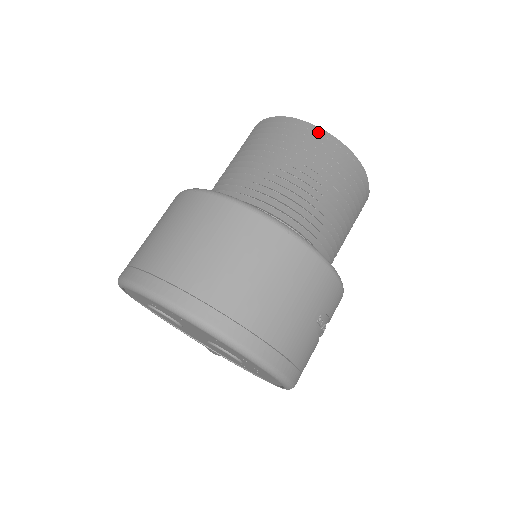
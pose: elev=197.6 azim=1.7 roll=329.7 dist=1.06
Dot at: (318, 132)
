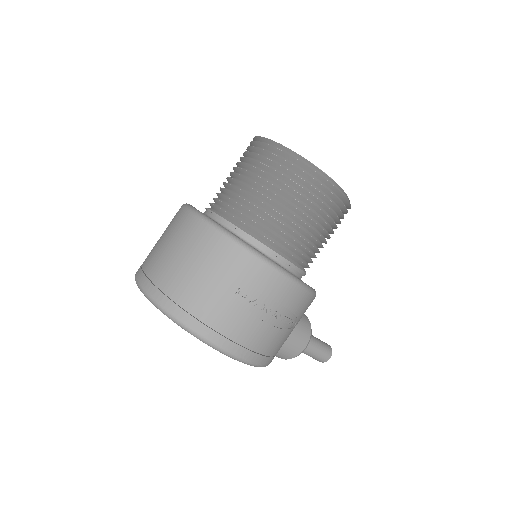
Dot at: (265, 141)
